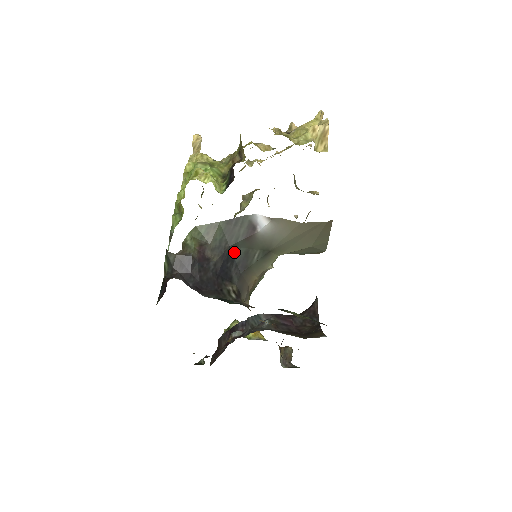
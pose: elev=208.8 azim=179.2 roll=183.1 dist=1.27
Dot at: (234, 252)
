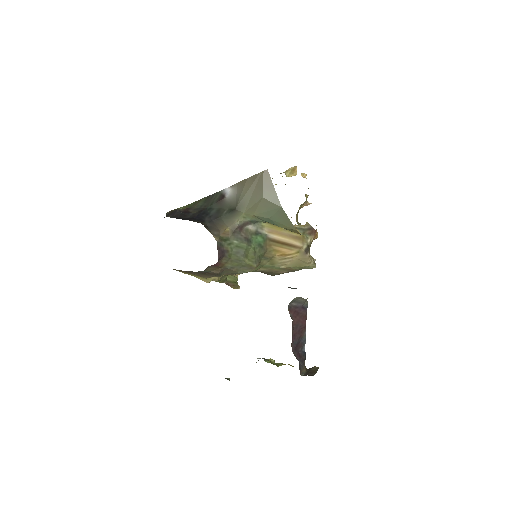
Dot at: (209, 211)
